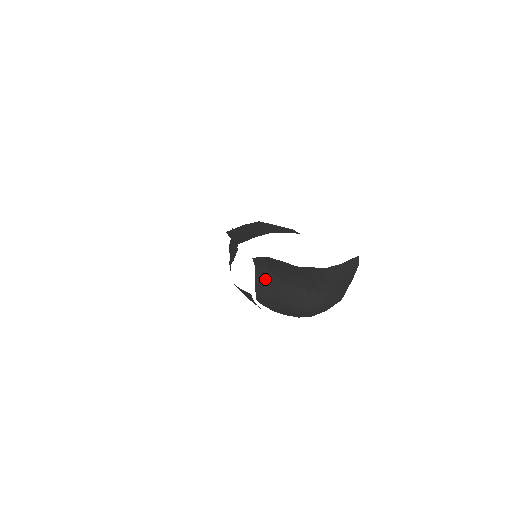
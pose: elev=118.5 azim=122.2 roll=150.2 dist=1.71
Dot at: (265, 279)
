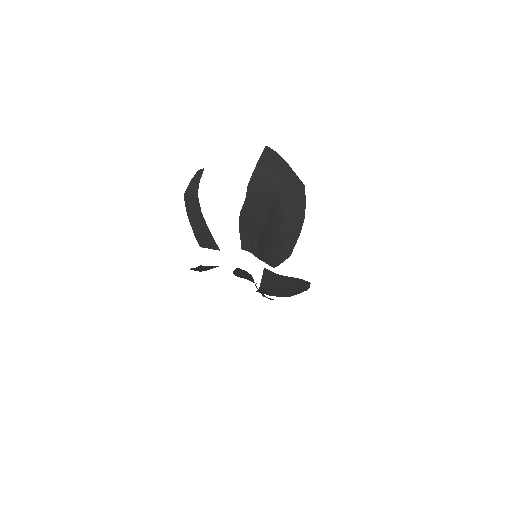
Dot at: (260, 247)
